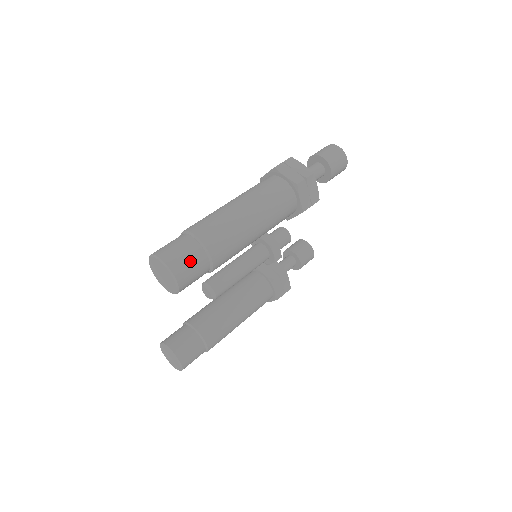
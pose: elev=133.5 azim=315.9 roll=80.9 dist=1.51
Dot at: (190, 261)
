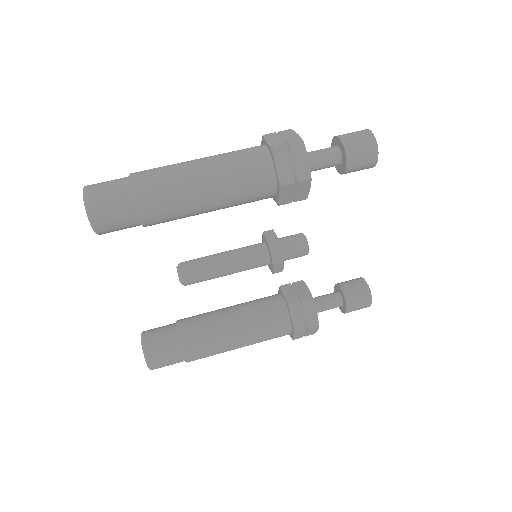
Dot at: (109, 195)
